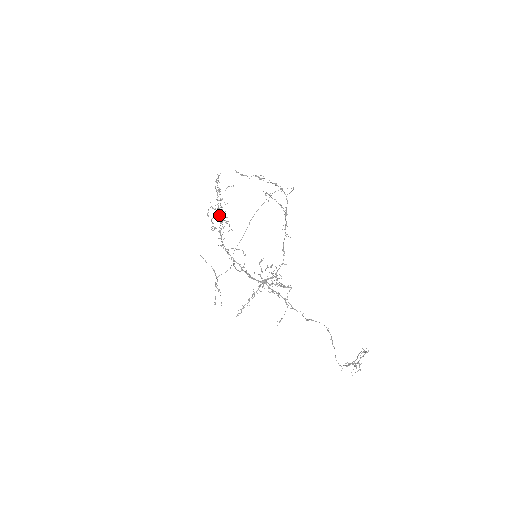
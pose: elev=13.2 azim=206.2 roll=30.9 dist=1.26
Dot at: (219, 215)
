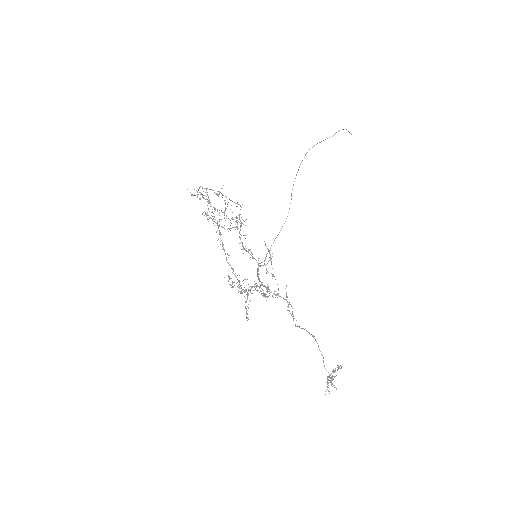
Dot at: (224, 218)
